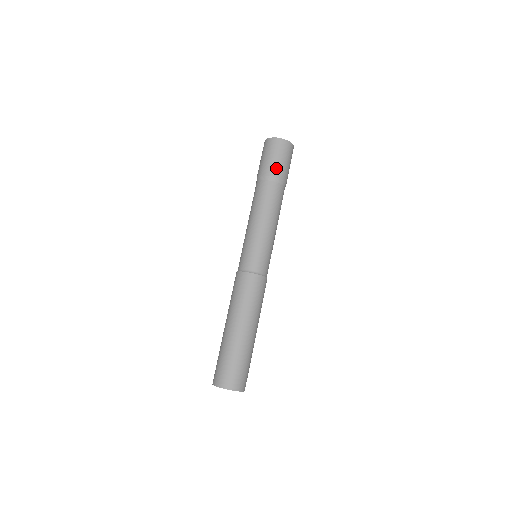
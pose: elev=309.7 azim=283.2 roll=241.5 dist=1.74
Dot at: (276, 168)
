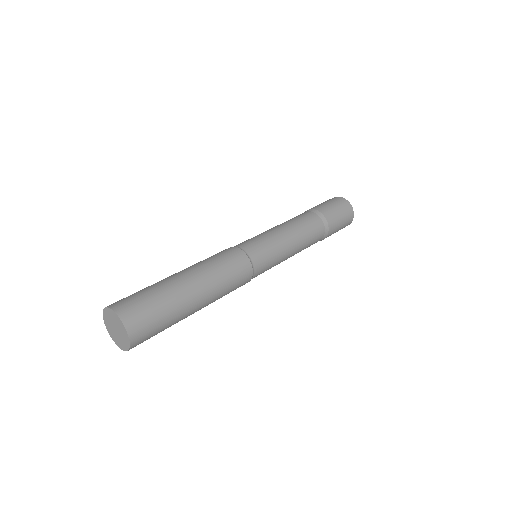
Dot at: (332, 216)
